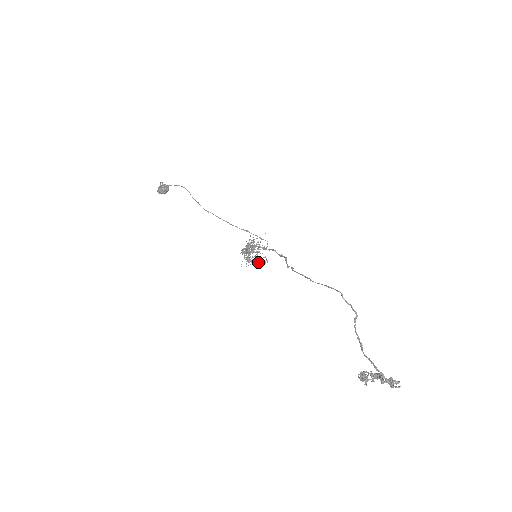
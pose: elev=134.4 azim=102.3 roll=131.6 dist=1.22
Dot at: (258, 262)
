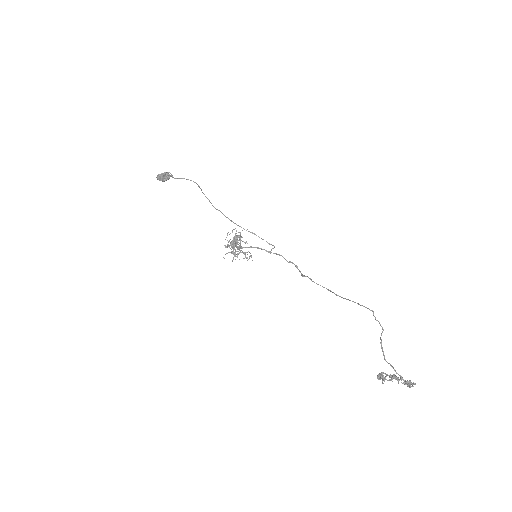
Dot at: (246, 258)
